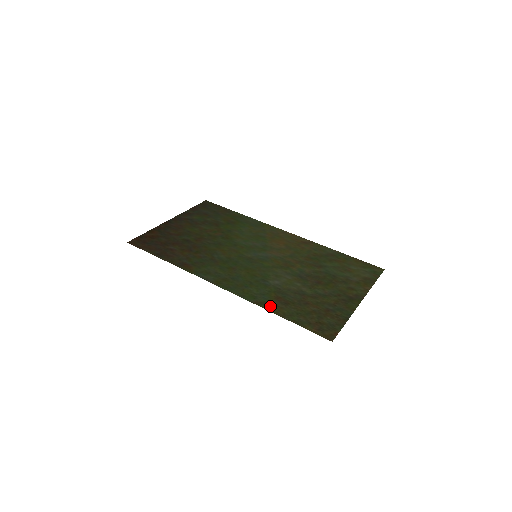
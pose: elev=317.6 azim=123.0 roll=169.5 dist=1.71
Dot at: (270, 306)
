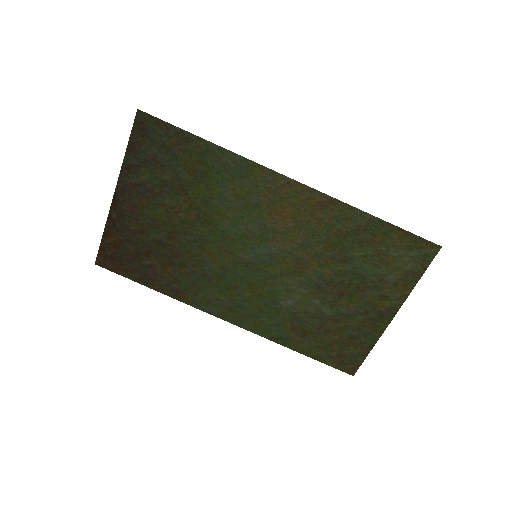
Dot at: (287, 342)
